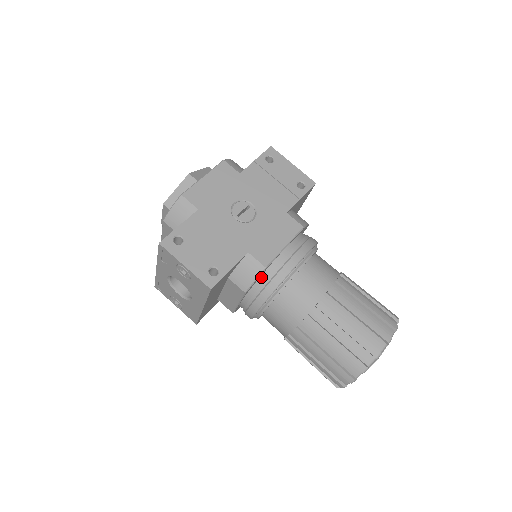
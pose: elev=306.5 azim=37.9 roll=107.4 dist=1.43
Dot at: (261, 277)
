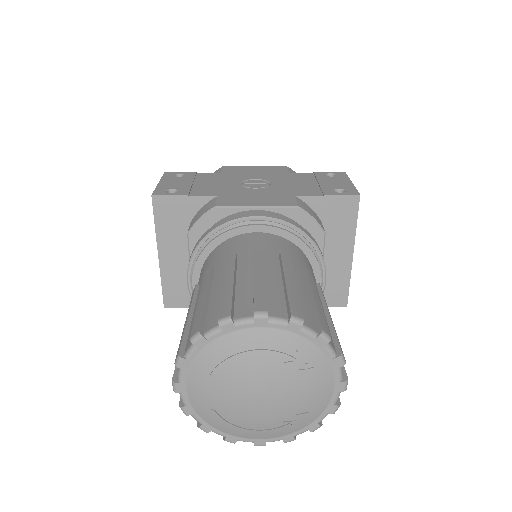
Dot at: occluded
